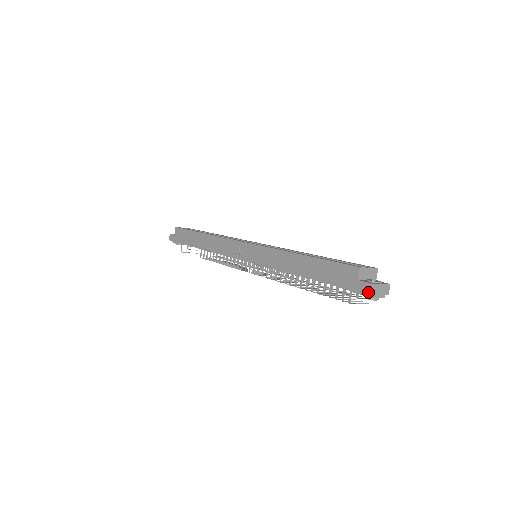
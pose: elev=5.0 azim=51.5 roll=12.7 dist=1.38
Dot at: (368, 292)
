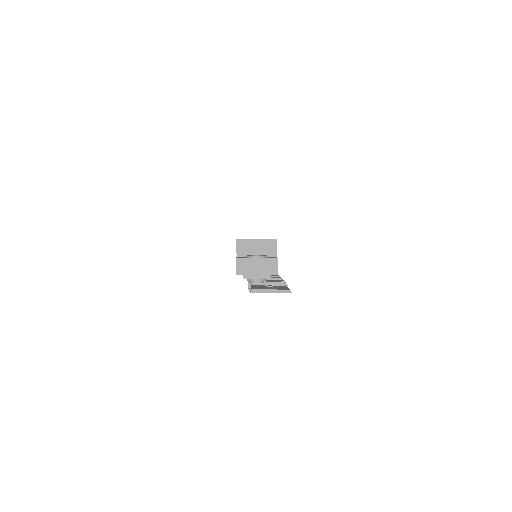
Dot at: occluded
